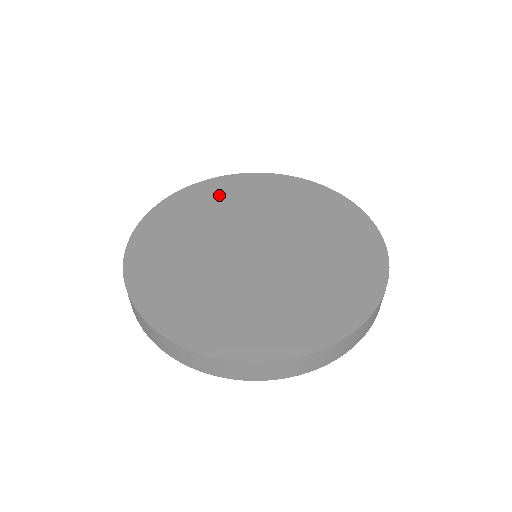
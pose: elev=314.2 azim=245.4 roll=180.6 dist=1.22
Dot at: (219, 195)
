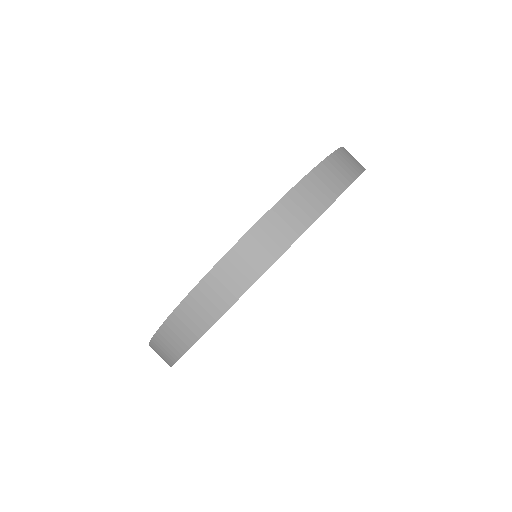
Dot at: occluded
